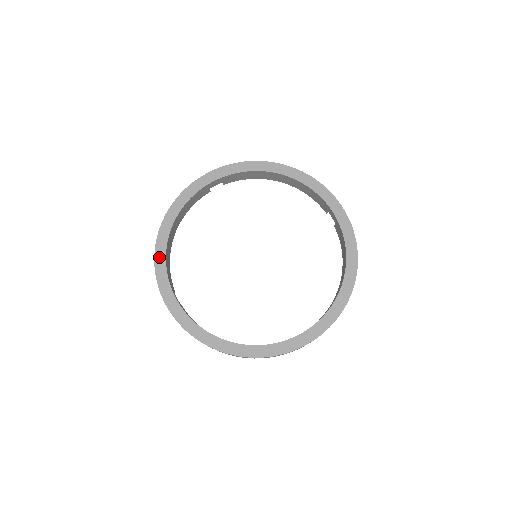
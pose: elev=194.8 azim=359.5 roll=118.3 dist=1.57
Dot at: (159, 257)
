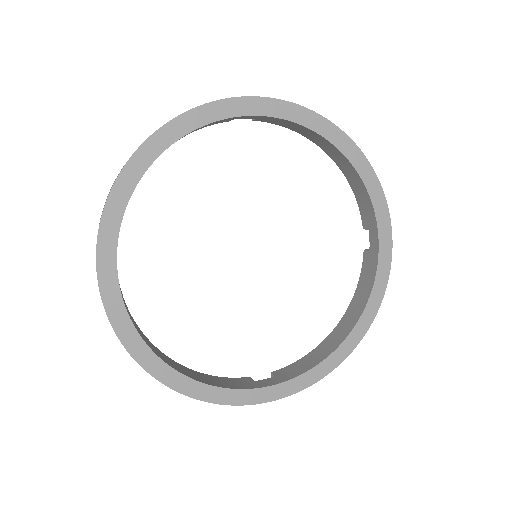
Dot at: (114, 204)
